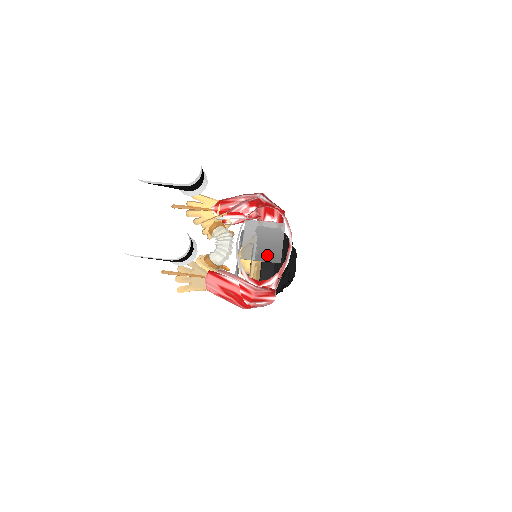
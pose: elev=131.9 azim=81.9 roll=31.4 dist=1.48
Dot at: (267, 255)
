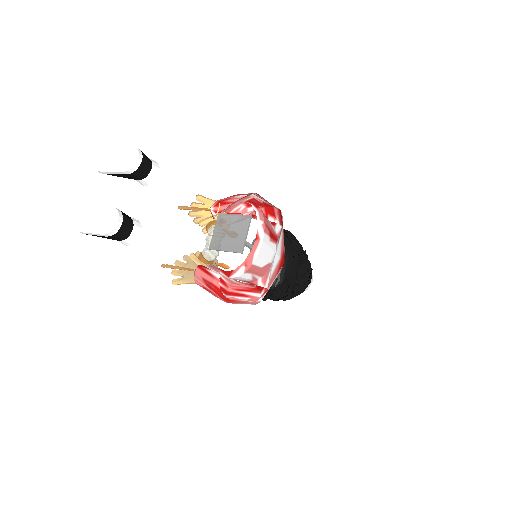
Dot at: (231, 245)
